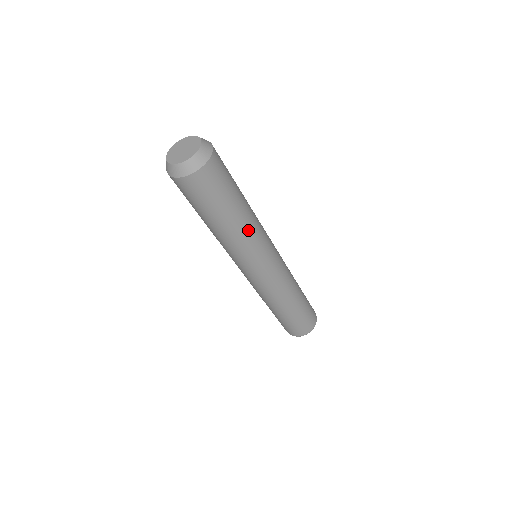
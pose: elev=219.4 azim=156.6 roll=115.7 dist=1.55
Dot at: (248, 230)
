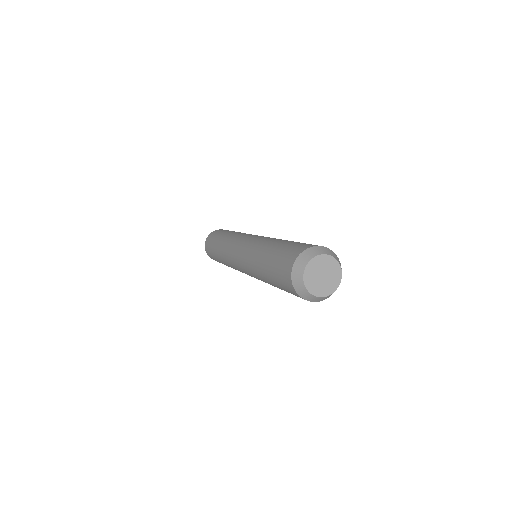
Dot at: occluded
